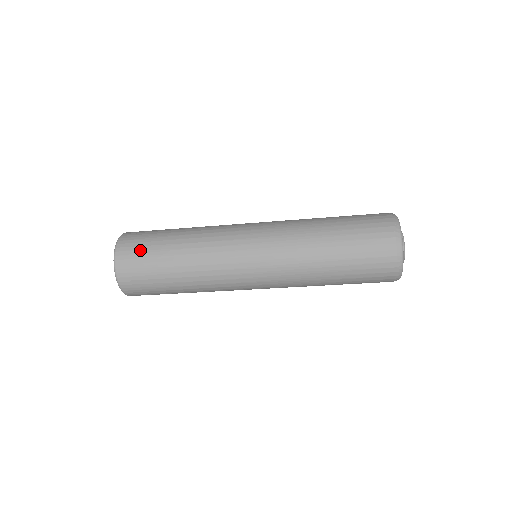
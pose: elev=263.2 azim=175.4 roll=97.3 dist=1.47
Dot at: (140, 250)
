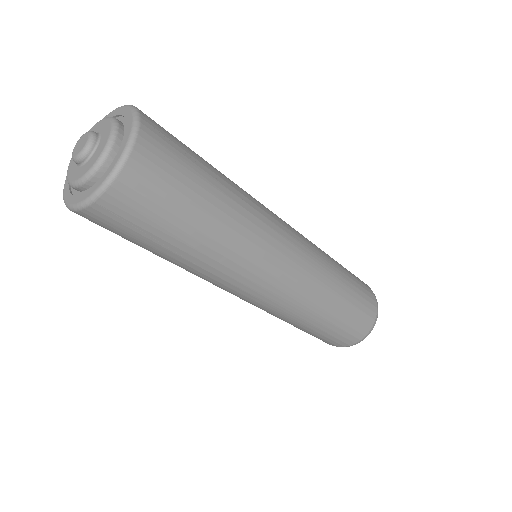
Dot at: (168, 183)
